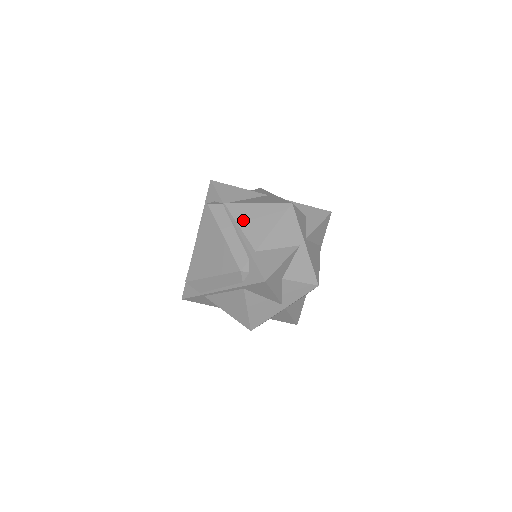
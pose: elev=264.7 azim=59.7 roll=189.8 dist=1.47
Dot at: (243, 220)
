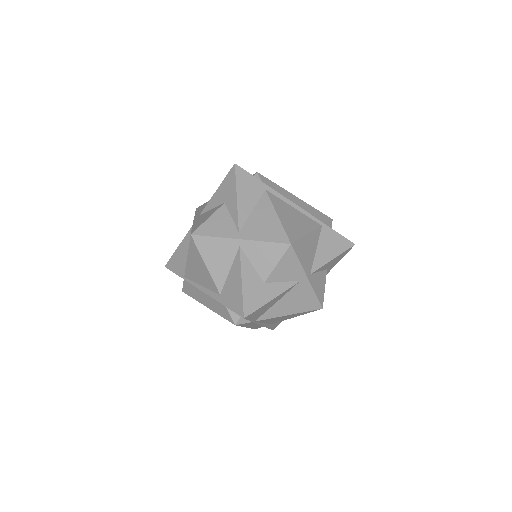
Dot at: (269, 321)
